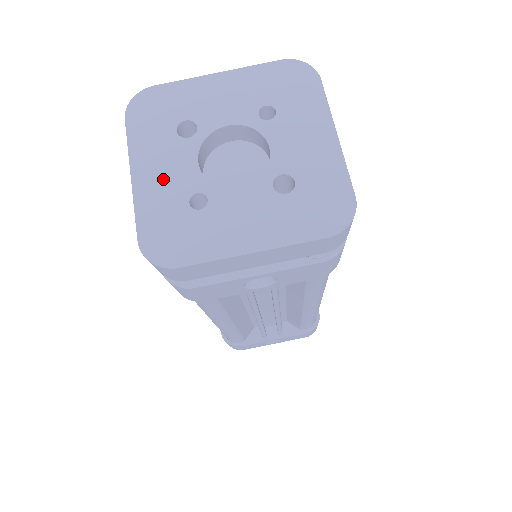
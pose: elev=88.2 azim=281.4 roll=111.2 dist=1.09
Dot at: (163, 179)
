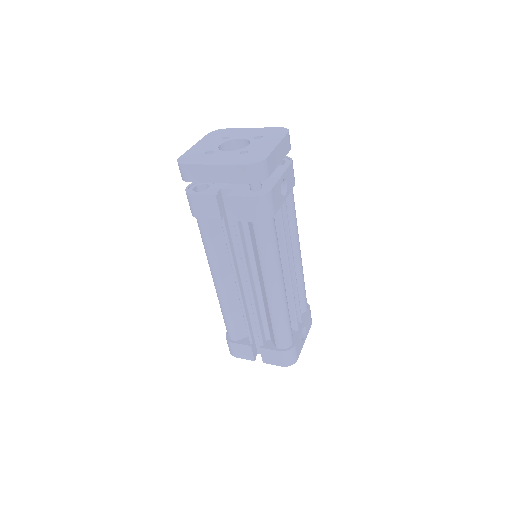
Dot at: (225, 158)
